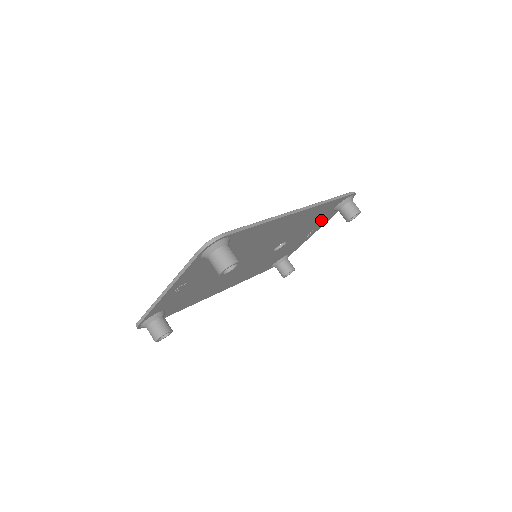
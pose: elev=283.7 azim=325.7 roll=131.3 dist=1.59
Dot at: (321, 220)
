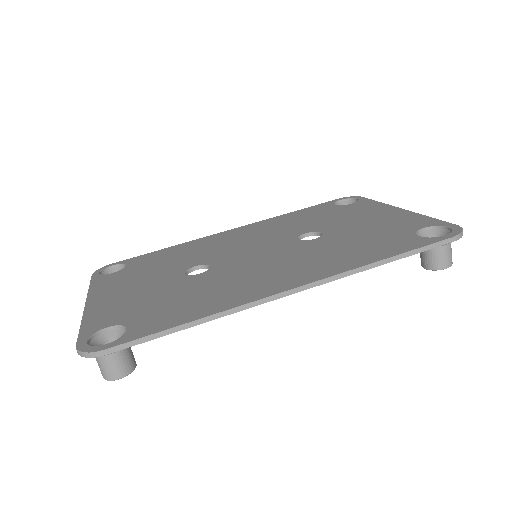
Dot at: occluded
